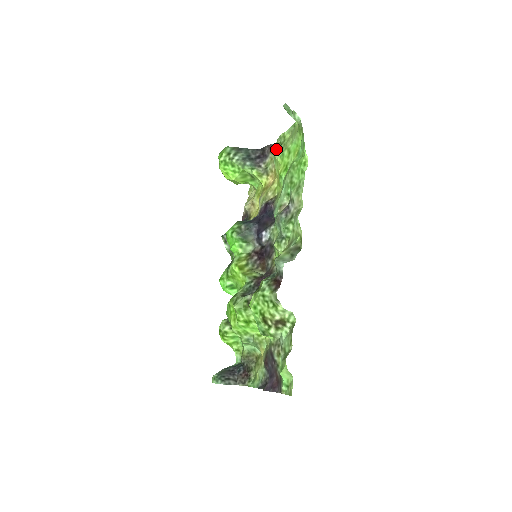
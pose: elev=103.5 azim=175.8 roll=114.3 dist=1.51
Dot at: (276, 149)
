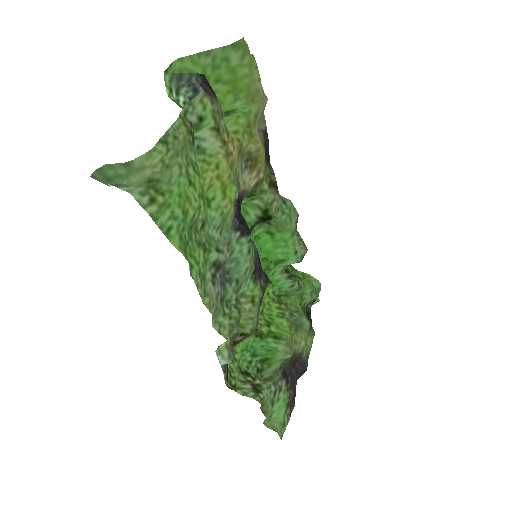
Dot at: (192, 134)
